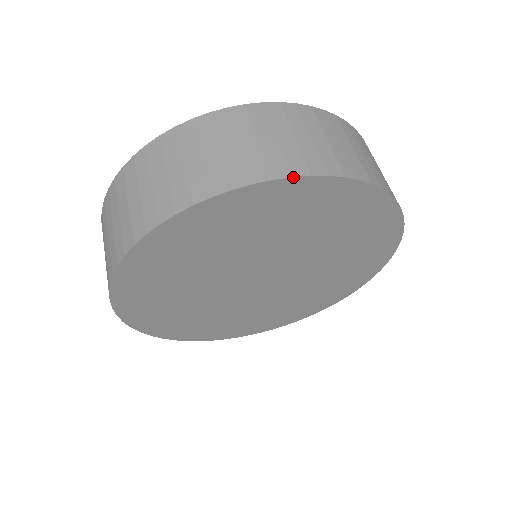
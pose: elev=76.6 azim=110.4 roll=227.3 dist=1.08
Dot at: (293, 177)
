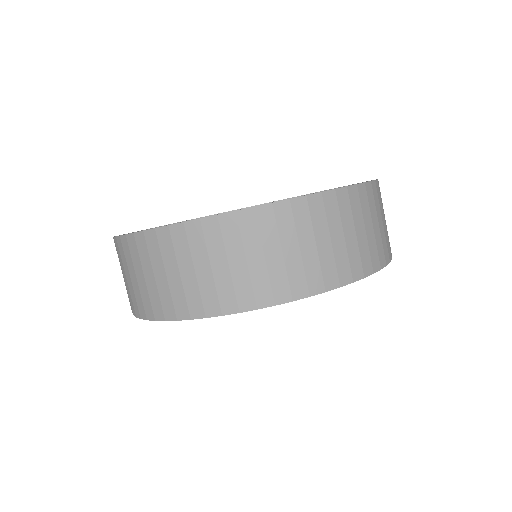
Dot at: occluded
